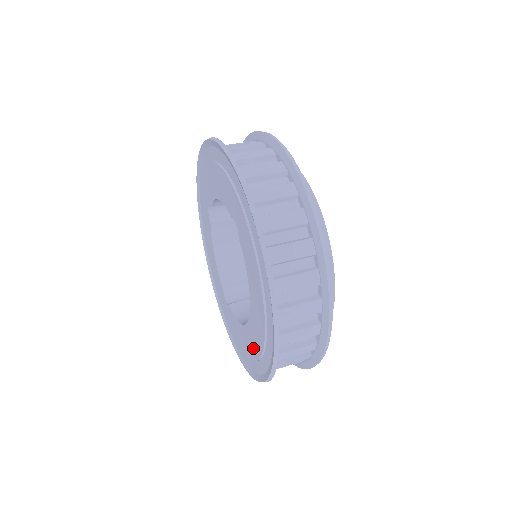
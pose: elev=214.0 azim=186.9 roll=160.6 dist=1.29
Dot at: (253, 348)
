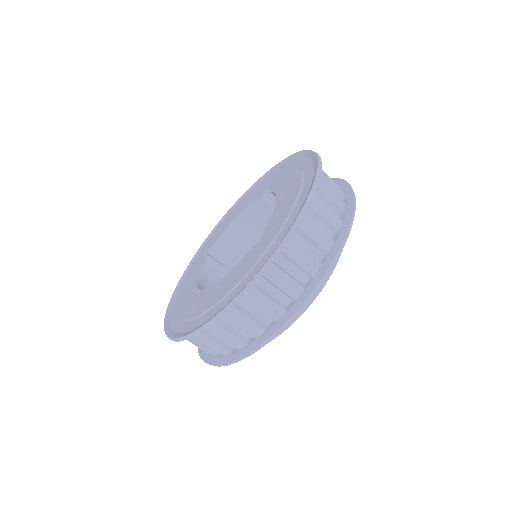
Dot at: (184, 306)
